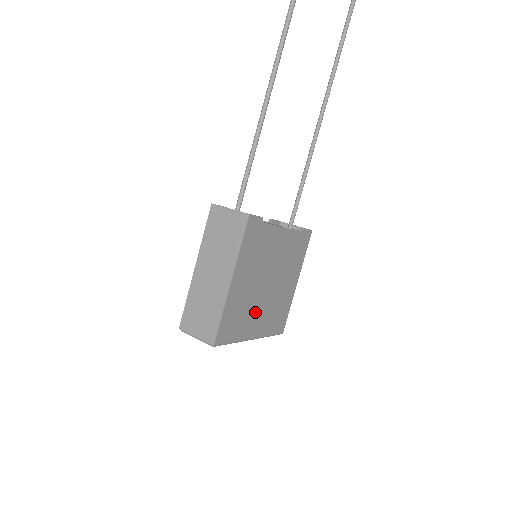
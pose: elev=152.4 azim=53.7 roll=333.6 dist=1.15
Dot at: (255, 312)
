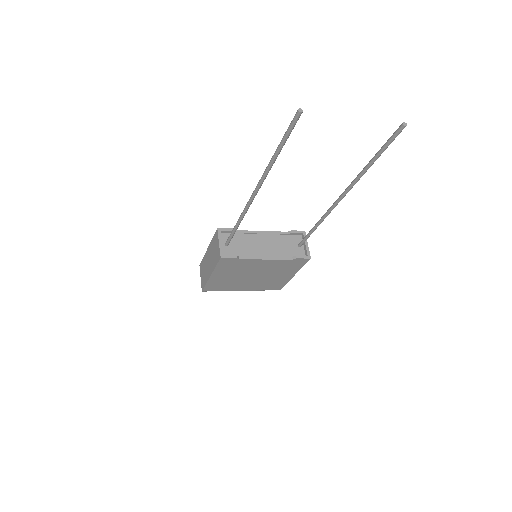
Dot at: (242, 284)
